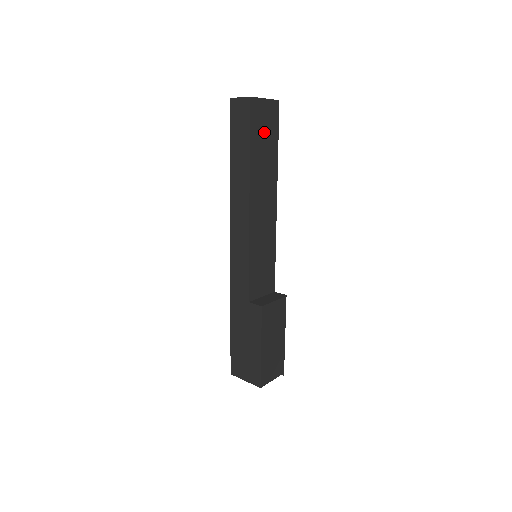
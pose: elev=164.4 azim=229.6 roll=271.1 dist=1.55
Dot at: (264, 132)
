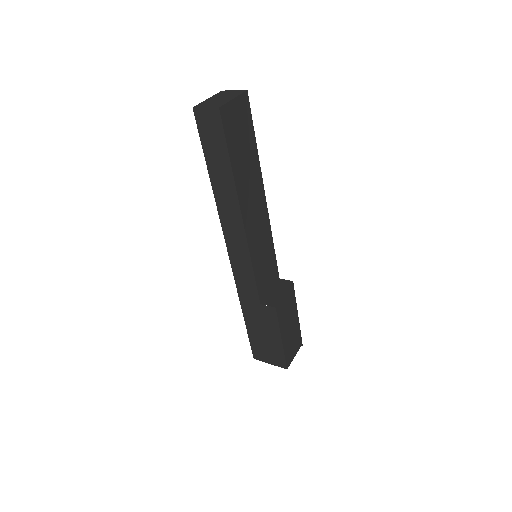
Dot at: (240, 136)
